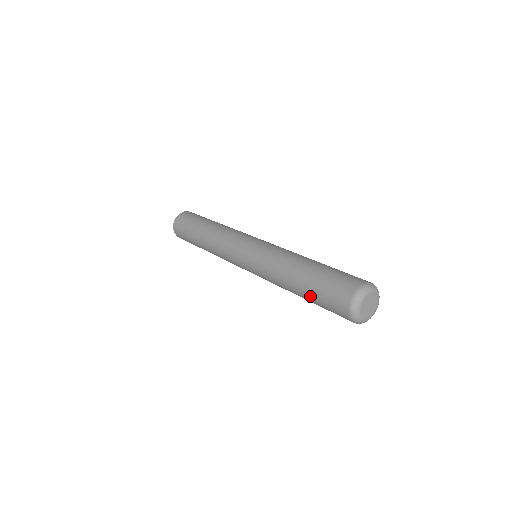
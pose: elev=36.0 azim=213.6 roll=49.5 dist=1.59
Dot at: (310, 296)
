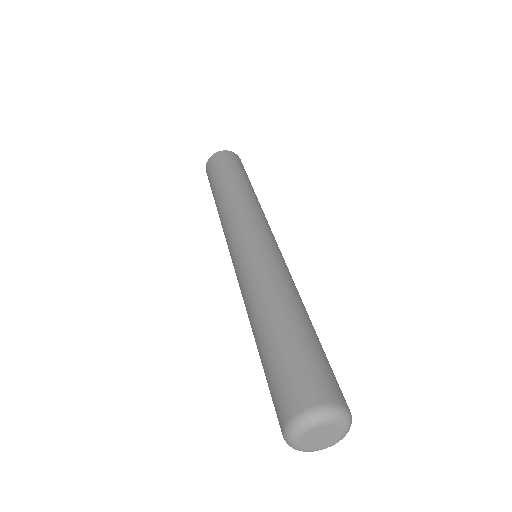
Dot at: occluded
